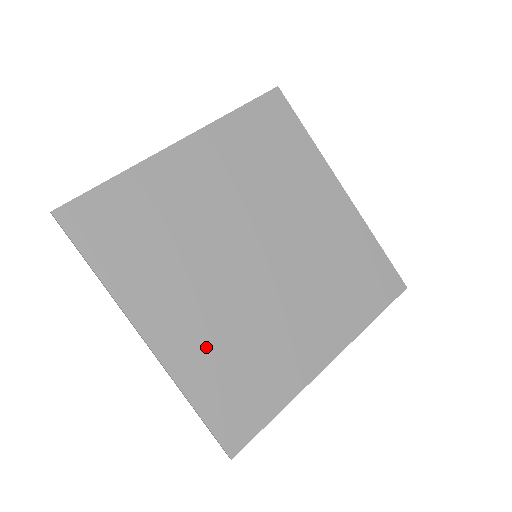
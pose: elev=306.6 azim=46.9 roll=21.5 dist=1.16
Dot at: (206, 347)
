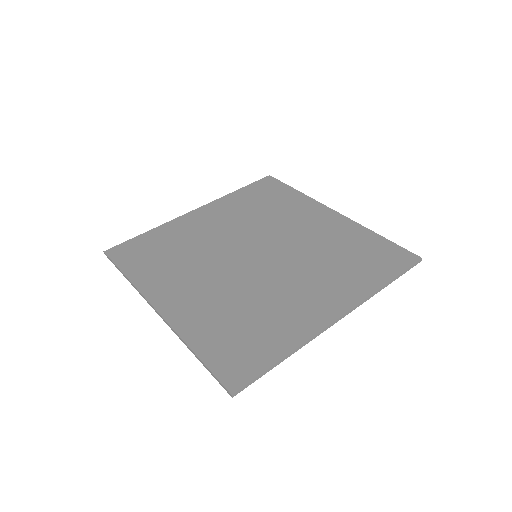
Dot at: (209, 312)
